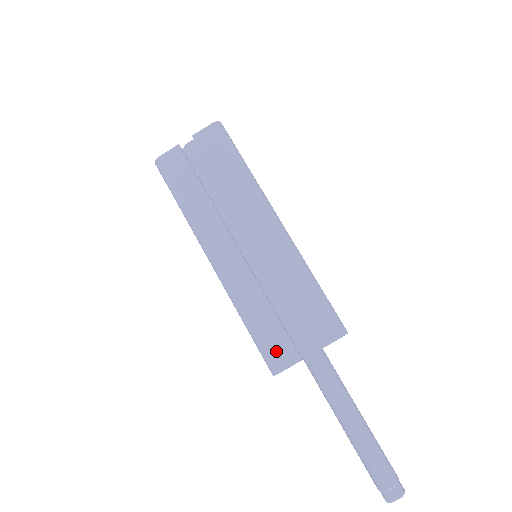
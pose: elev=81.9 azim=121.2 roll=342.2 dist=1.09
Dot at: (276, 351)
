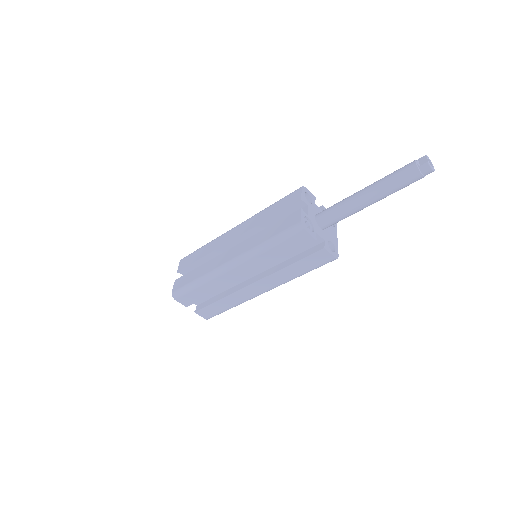
Dot at: (289, 224)
